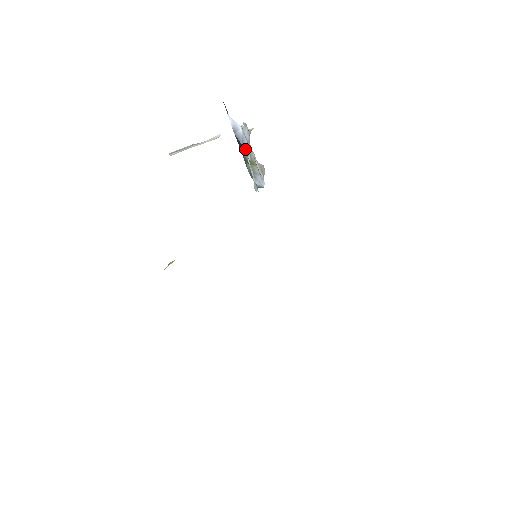
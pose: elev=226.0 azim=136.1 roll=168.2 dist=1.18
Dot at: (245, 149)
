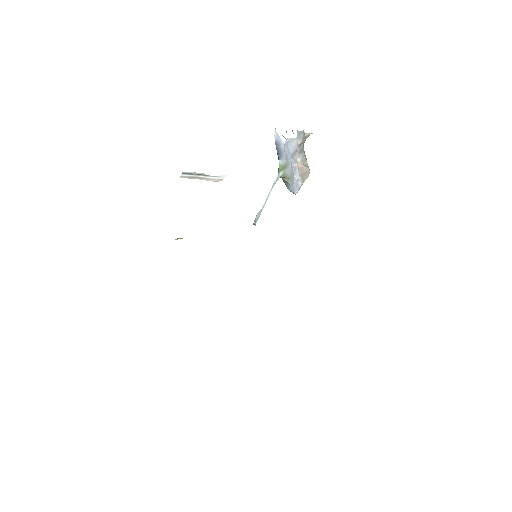
Dot at: (280, 164)
